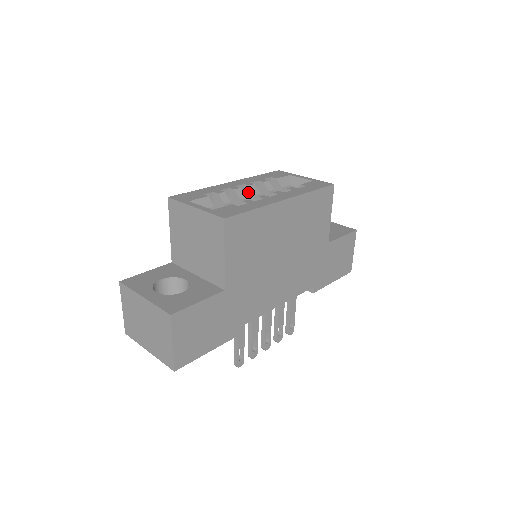
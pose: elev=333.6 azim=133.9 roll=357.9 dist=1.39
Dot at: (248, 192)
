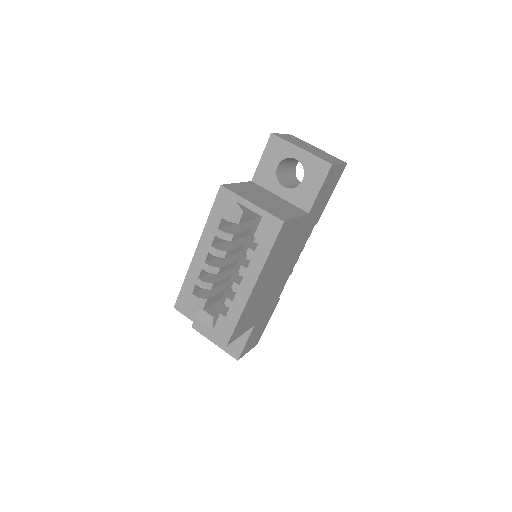
Dot at: (216, 254)
